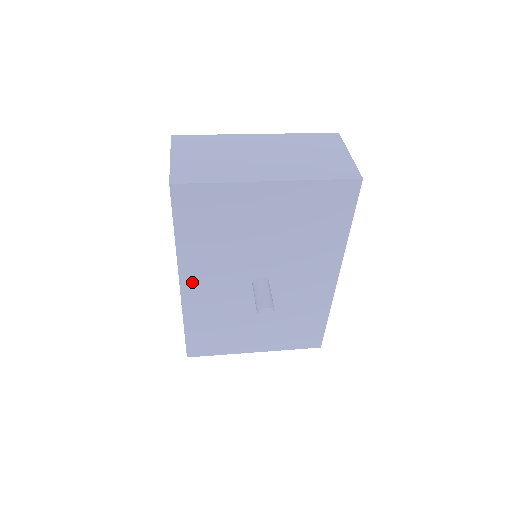
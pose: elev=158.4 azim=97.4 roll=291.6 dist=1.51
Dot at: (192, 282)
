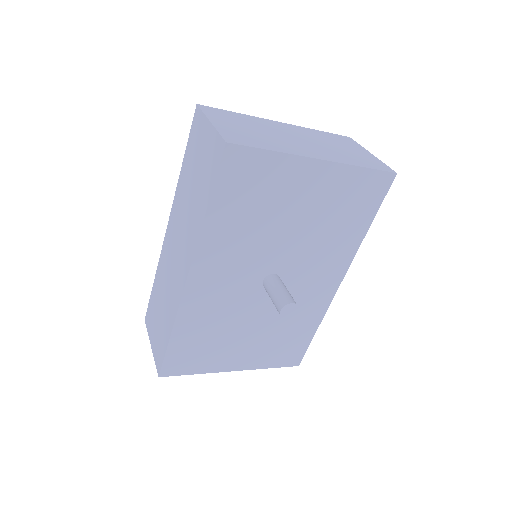
Dot at: (202, 274)
